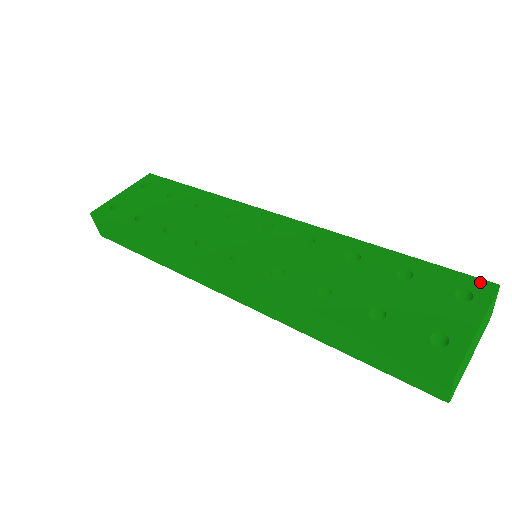
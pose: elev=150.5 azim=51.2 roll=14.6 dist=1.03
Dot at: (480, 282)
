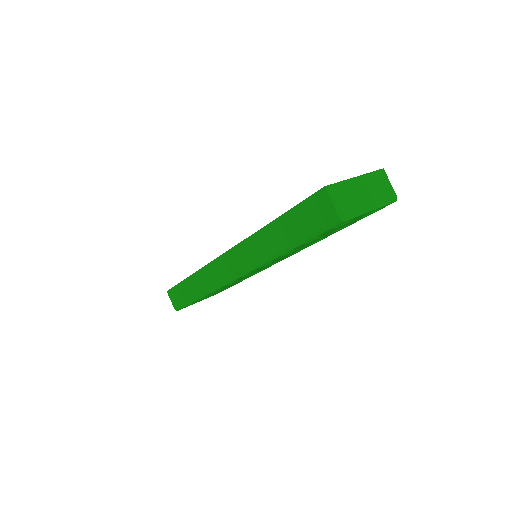
Dot at: occluded
